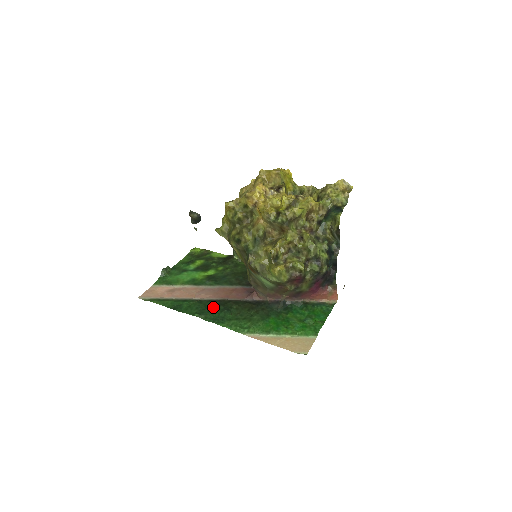
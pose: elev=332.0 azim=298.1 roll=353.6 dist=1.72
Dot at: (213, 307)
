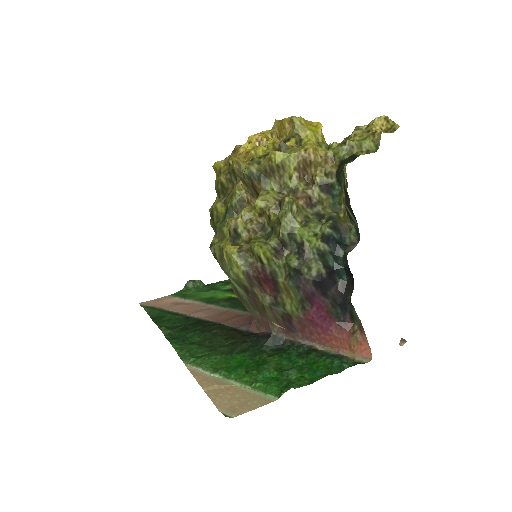
Dot at: (191, 325)
